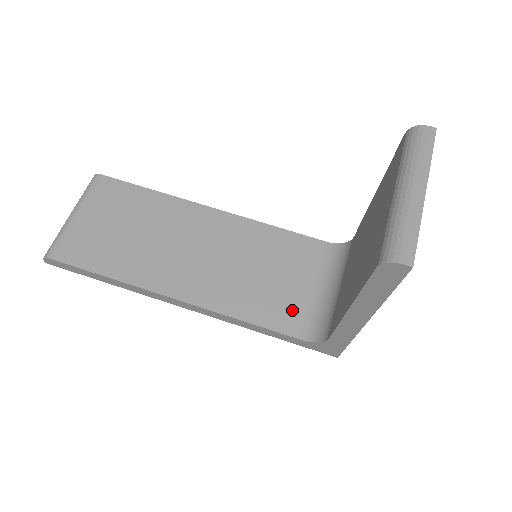
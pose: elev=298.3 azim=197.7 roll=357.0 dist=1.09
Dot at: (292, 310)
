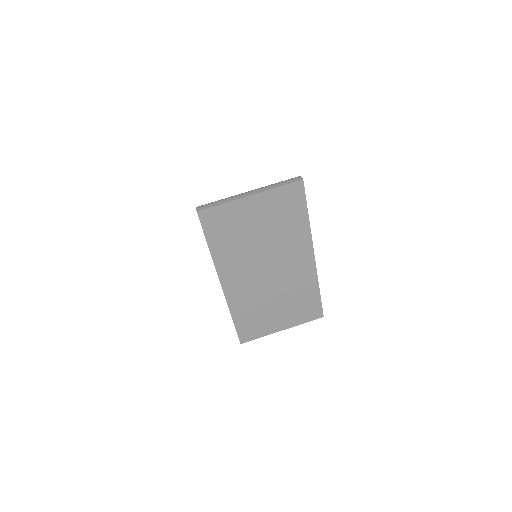
Dot at: occluded
